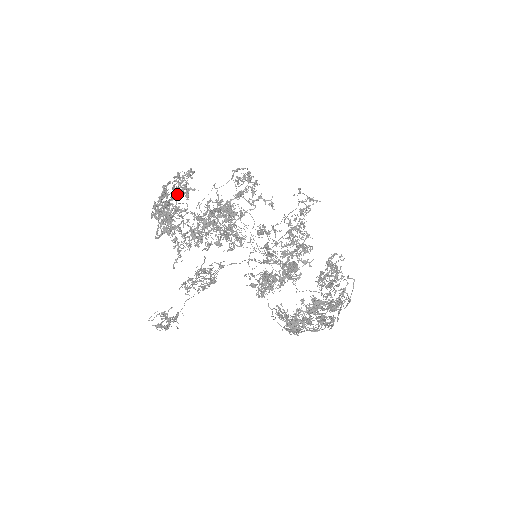
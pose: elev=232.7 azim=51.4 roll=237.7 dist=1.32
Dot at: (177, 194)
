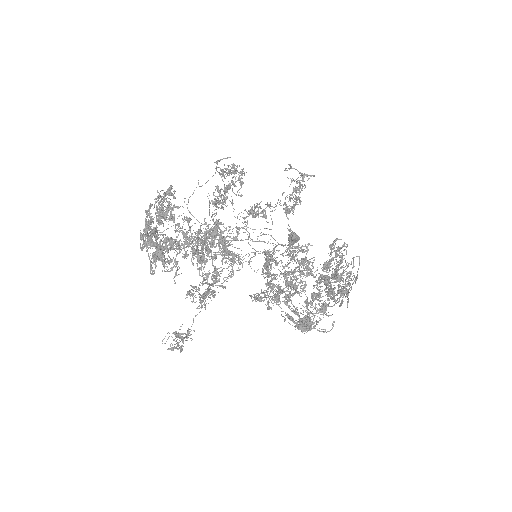
Dot at: (162, 218)
